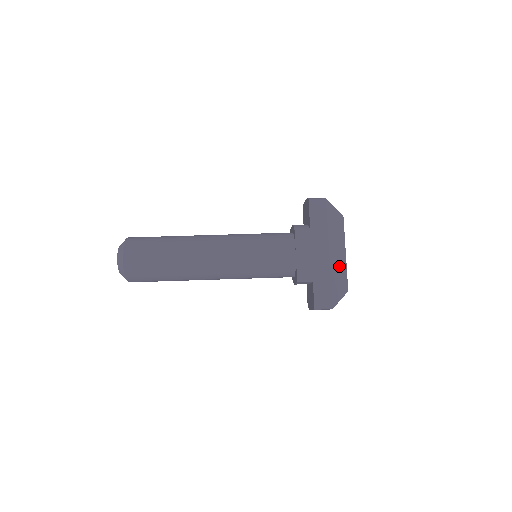
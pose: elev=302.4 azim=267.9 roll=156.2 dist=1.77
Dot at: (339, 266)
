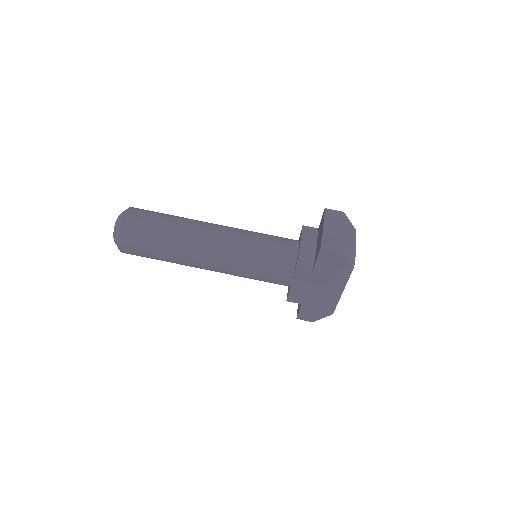
Dot at: (331, 300)
